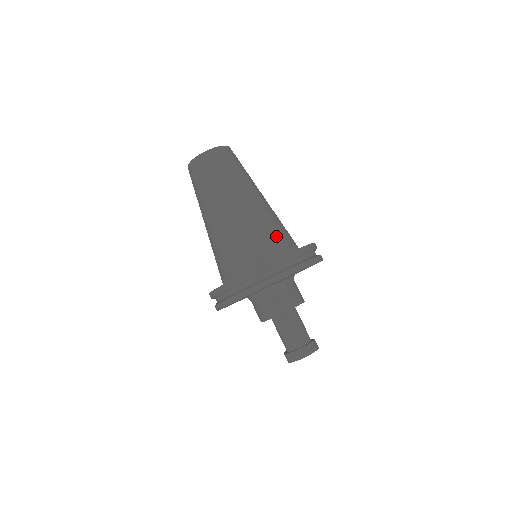
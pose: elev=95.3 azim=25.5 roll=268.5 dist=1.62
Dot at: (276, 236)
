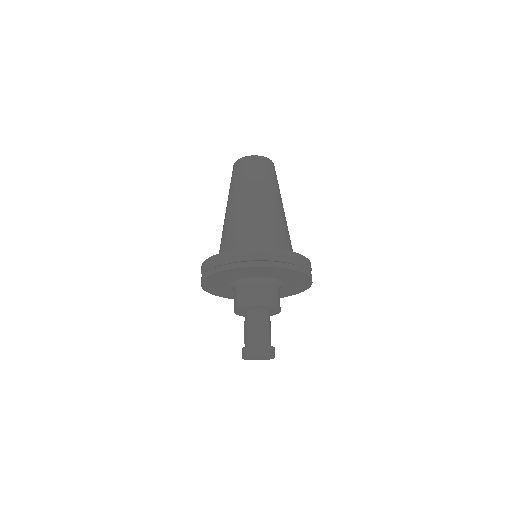
Dot at: occluded
